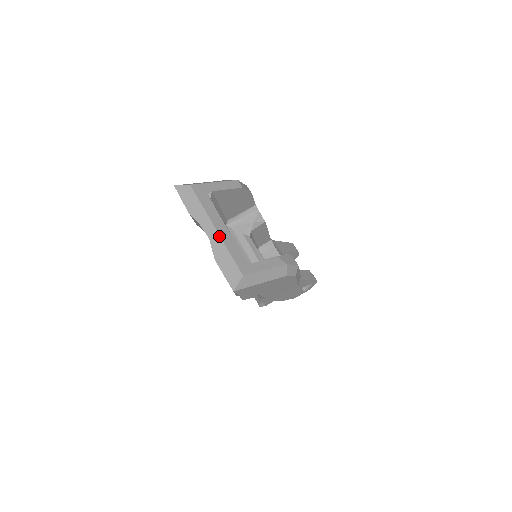
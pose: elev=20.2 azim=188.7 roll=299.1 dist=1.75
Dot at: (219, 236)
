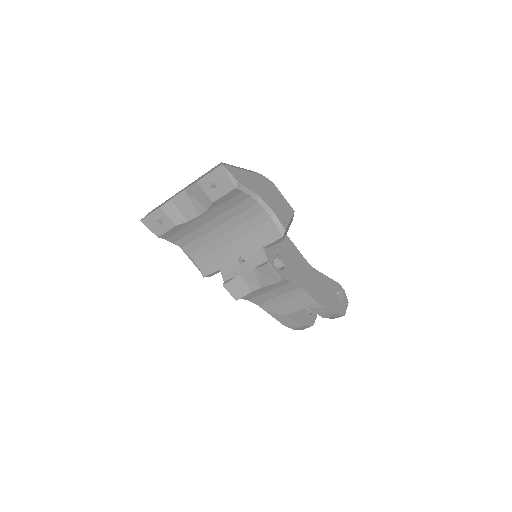
Dot at: (189, 184)
